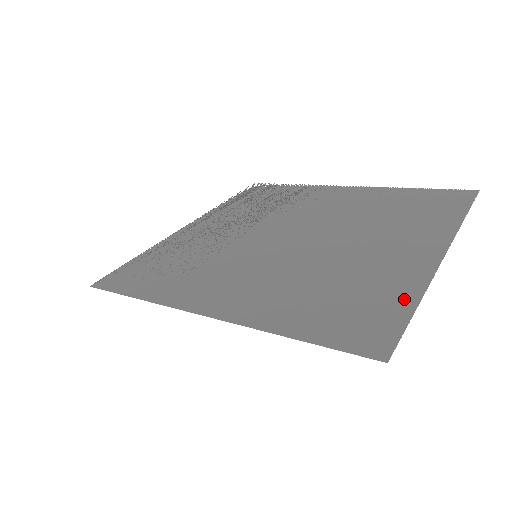
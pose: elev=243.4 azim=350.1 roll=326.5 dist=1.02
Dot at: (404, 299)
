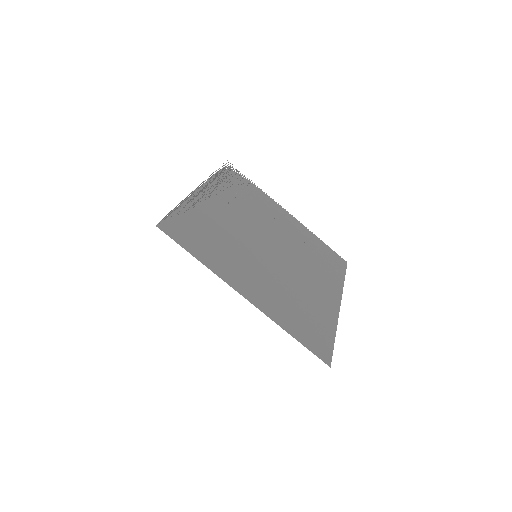
Dot at: (331, 332)
